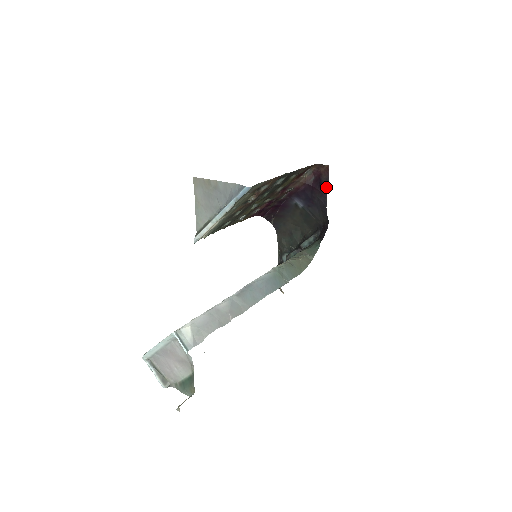
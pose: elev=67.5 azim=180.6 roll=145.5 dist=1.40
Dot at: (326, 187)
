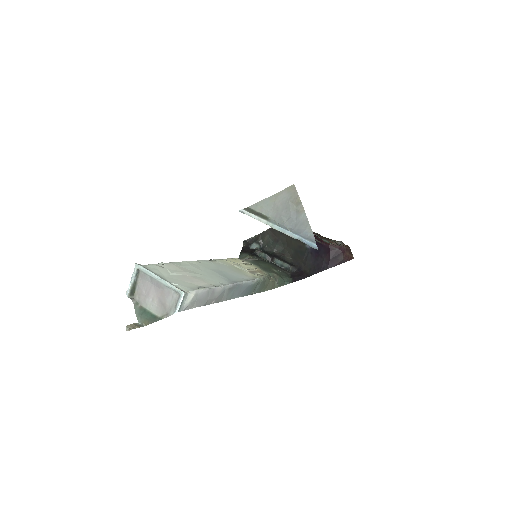
Dot at: (336, 264)
